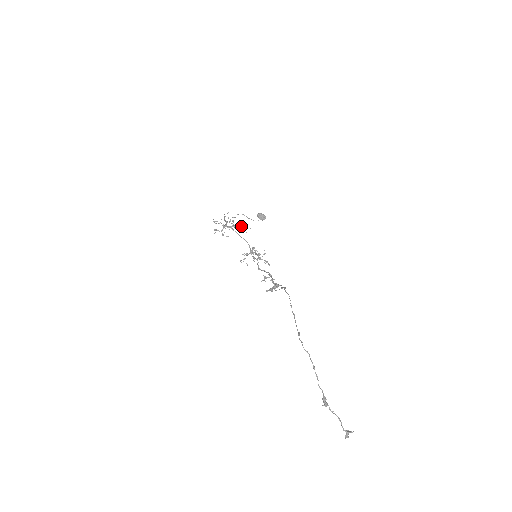
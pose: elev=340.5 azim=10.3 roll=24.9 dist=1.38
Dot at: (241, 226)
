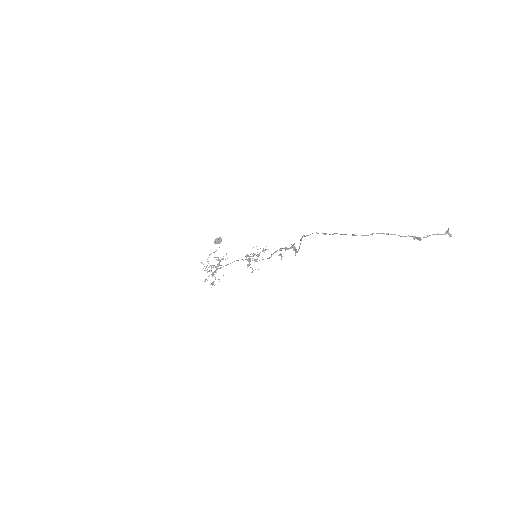
Dot at: (220, 260)
